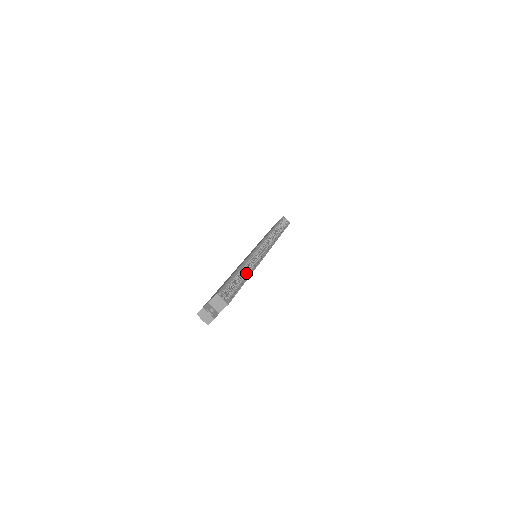
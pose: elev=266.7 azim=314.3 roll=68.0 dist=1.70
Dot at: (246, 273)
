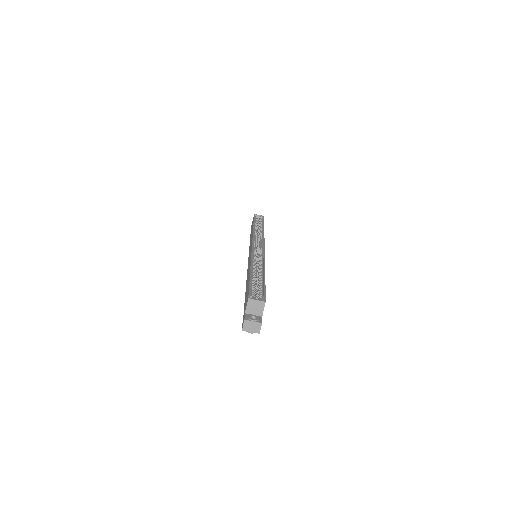
Dot at: (260, 271)
